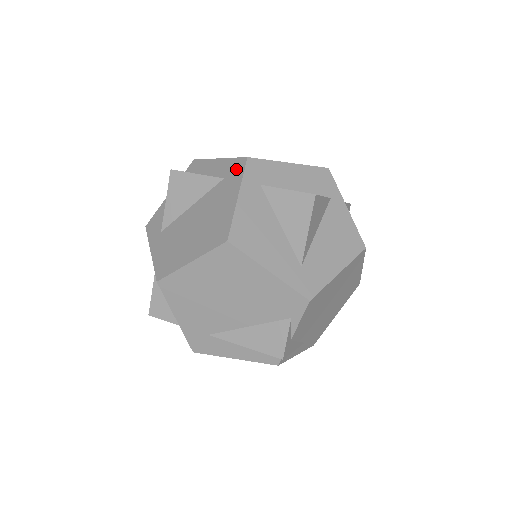
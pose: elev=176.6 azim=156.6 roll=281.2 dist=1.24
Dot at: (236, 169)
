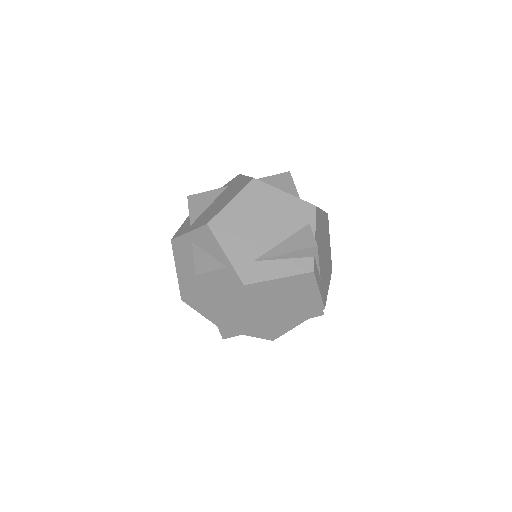
Dot at: (235, 179)
